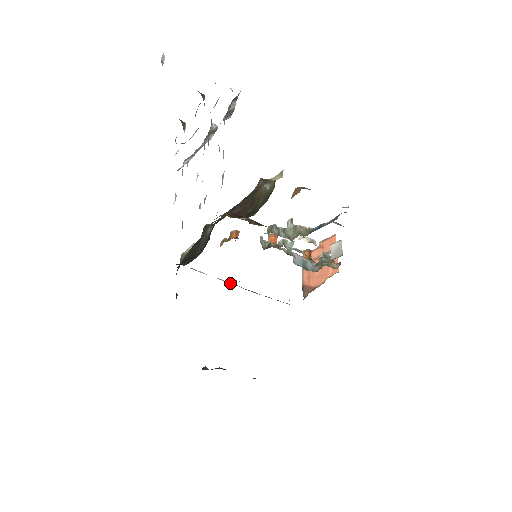
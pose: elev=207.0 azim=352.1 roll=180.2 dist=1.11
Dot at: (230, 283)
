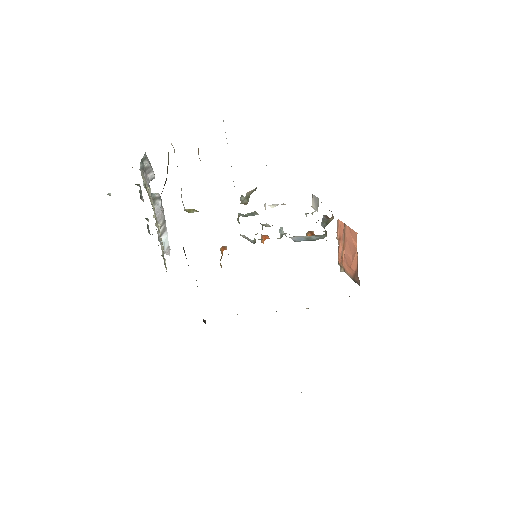
Dot at: occluded
